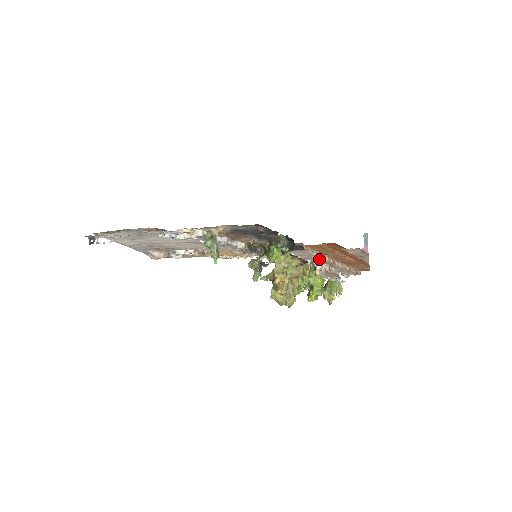
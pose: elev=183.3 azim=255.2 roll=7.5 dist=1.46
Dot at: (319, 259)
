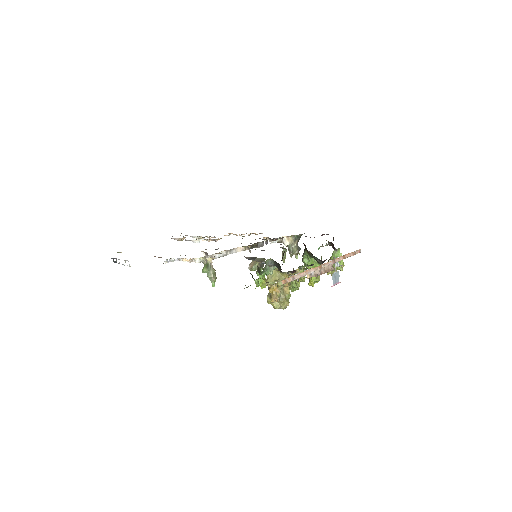
Dot at: occluded
